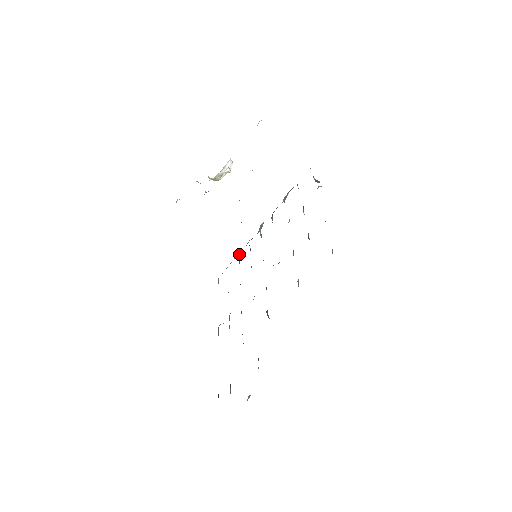
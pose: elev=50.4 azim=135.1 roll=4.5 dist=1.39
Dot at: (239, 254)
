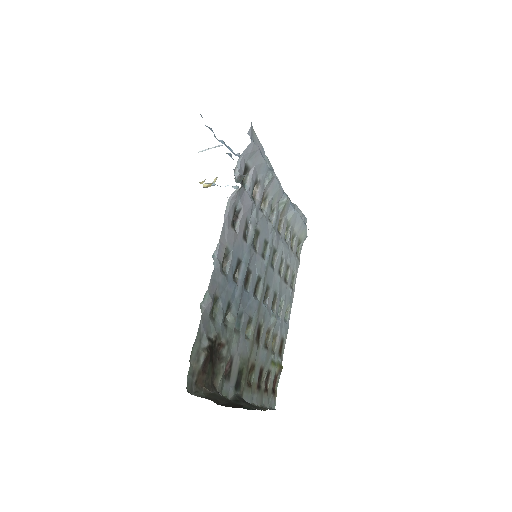
Dot at: (288, 228)
